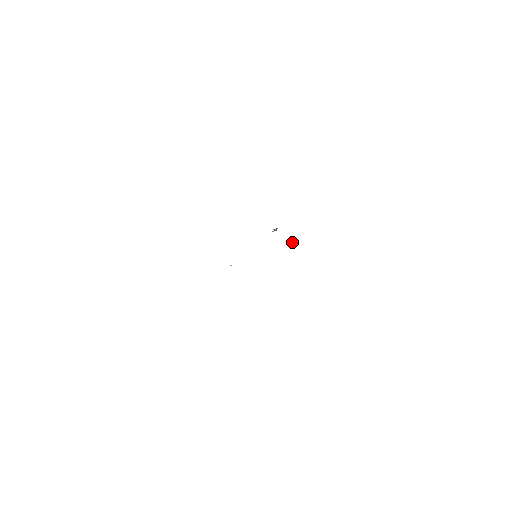
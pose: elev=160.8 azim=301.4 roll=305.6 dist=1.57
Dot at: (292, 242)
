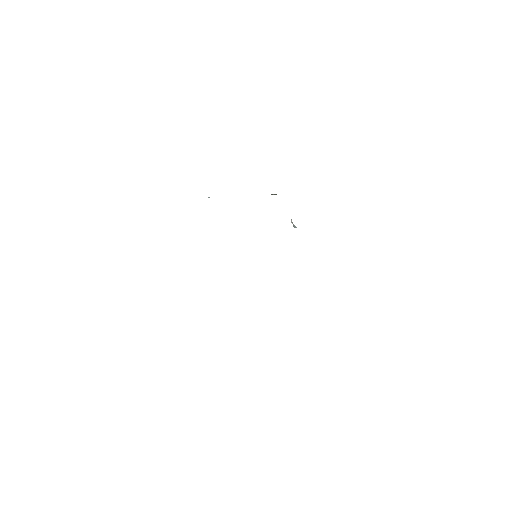
Dot at: (294, 226)
